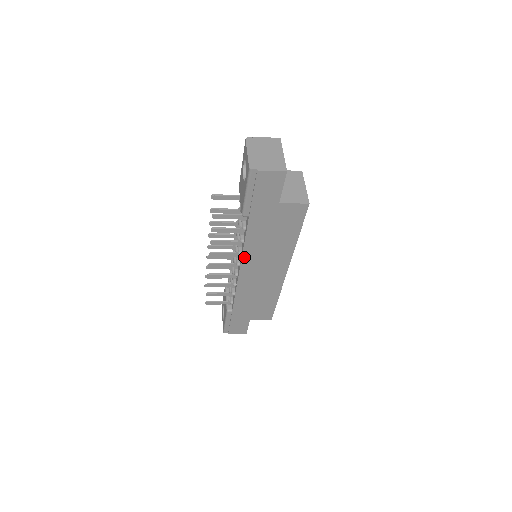
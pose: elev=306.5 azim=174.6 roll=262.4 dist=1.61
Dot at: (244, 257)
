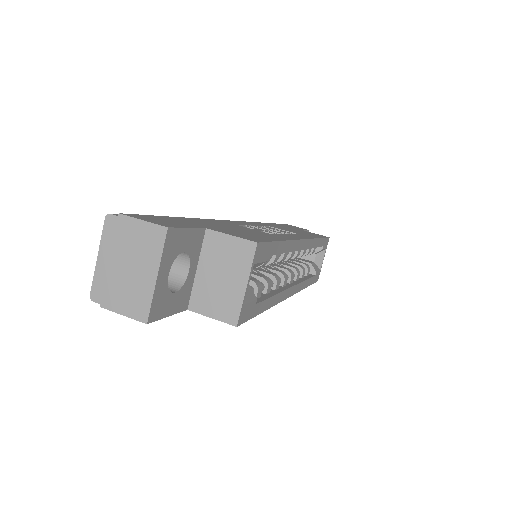
Dot at: occluded
